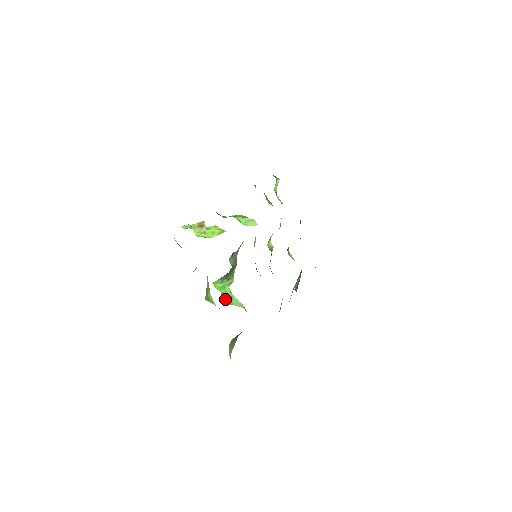
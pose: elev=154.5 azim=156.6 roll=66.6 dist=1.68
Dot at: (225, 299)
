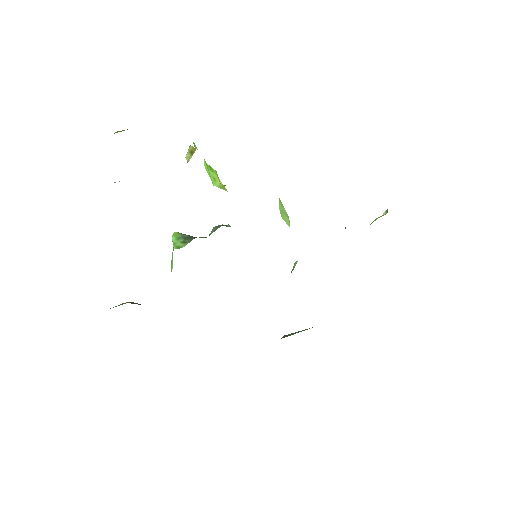
Dot at: occluded
